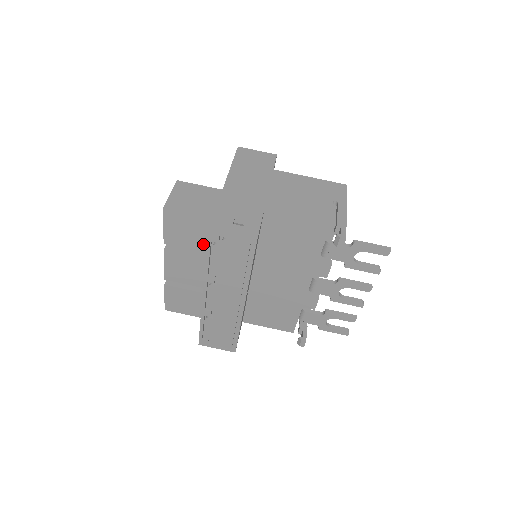
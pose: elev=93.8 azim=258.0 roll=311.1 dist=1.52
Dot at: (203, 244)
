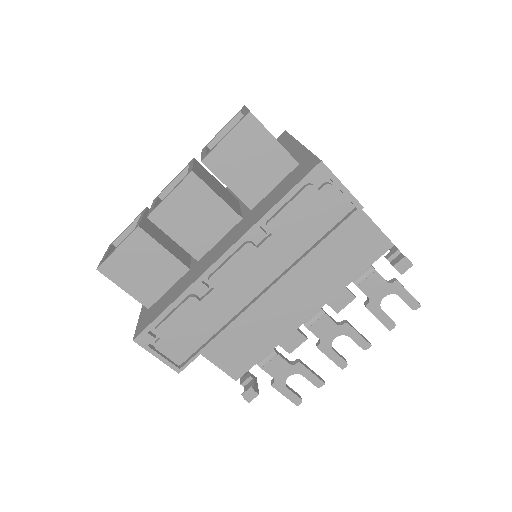
Dot at: (254, 191)
